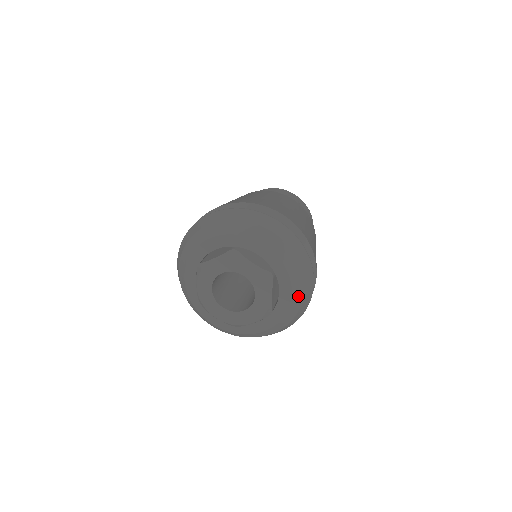
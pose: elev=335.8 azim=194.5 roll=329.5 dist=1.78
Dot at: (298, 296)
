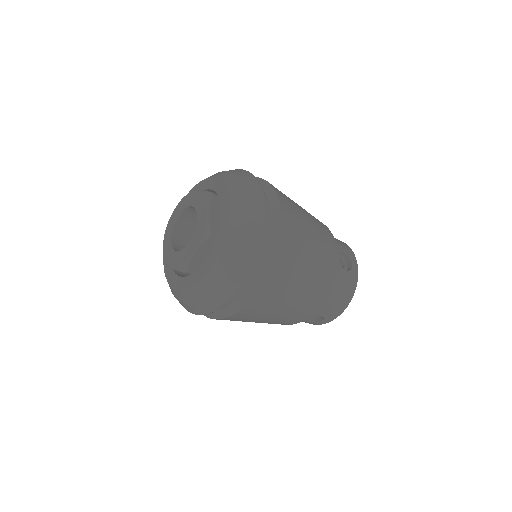
Dot at: (214, 278)
